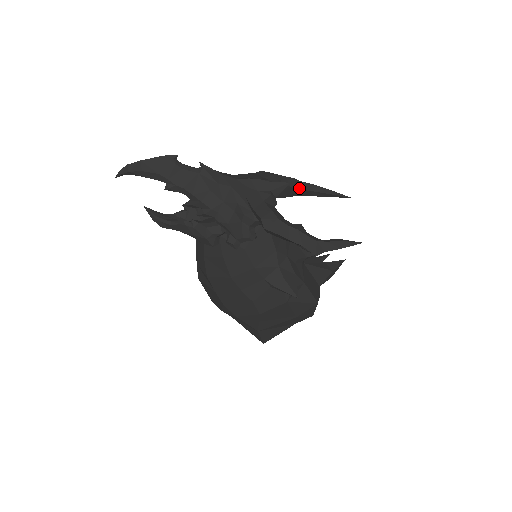
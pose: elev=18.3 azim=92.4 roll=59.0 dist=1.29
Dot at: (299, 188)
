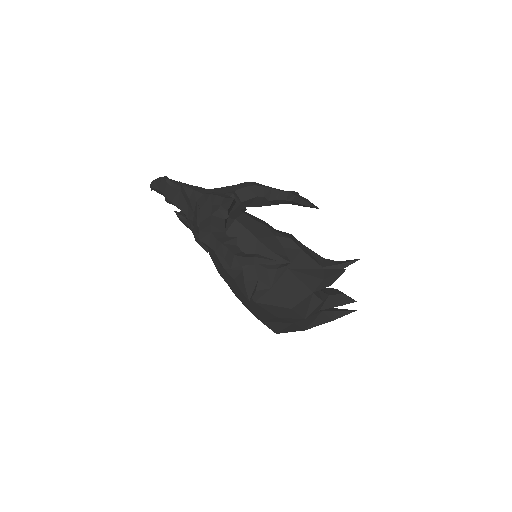
Dot at: (273, 198)
